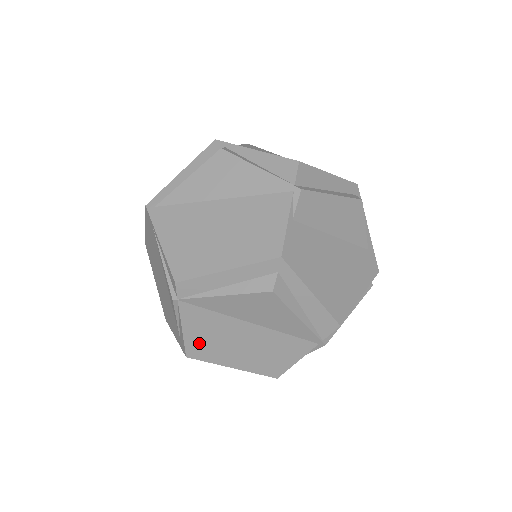
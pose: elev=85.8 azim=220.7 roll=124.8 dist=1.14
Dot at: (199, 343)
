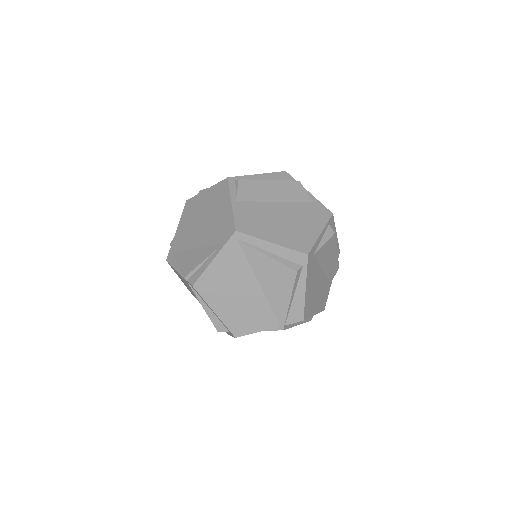
Dot at: occluded
